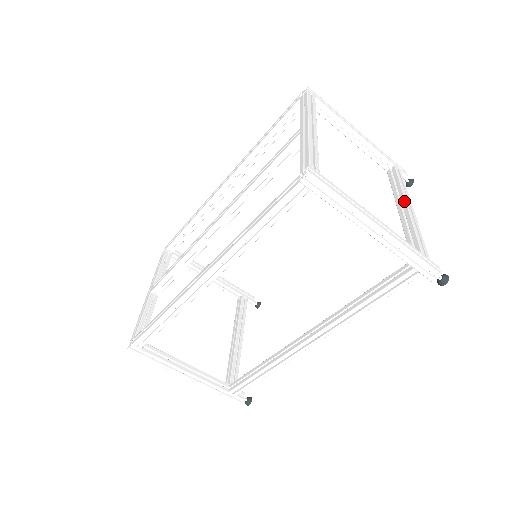
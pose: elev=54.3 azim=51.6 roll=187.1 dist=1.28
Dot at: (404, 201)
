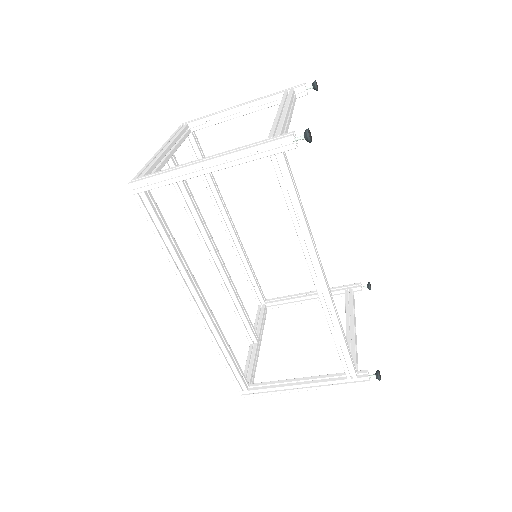
Dot at: occluded
